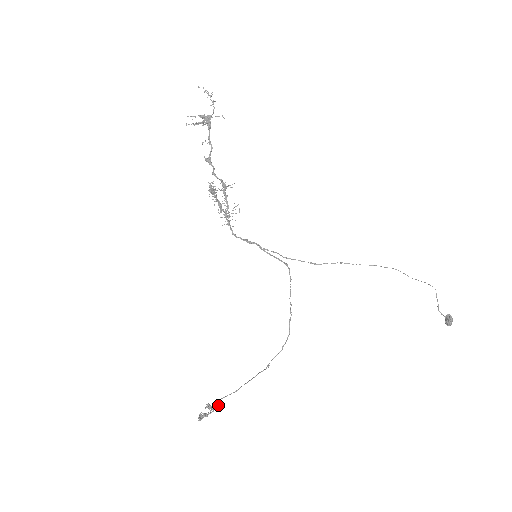
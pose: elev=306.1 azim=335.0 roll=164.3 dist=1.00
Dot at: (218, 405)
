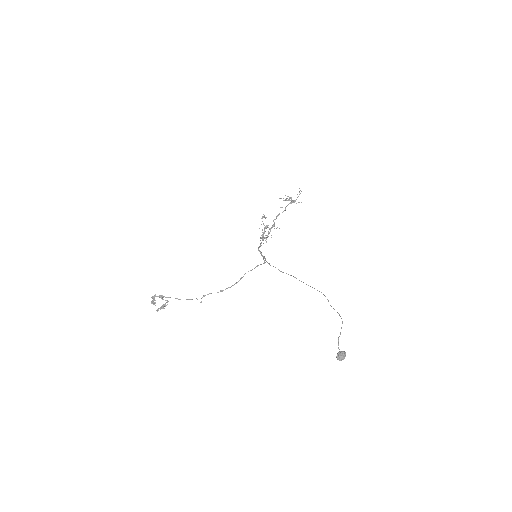
Dot at: (166, 302)
